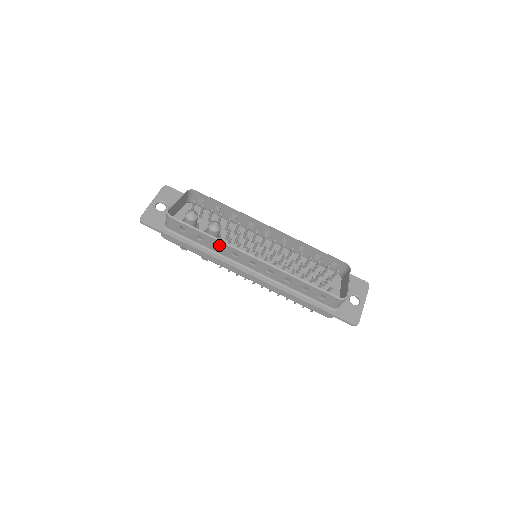
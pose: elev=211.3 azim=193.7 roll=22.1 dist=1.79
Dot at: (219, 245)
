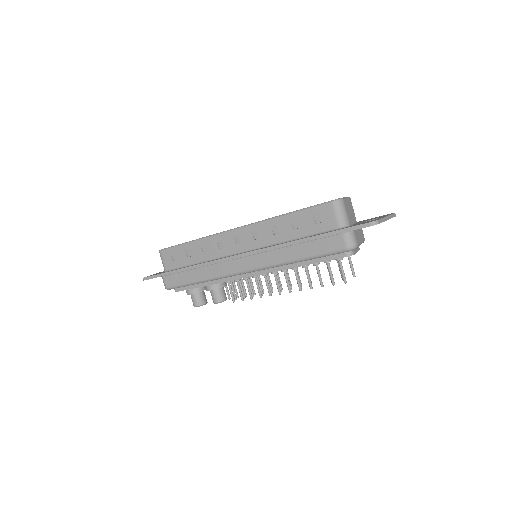
Dot at: (204, 246)
